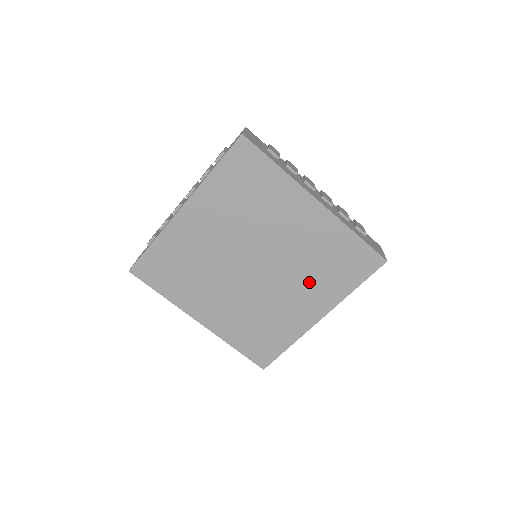
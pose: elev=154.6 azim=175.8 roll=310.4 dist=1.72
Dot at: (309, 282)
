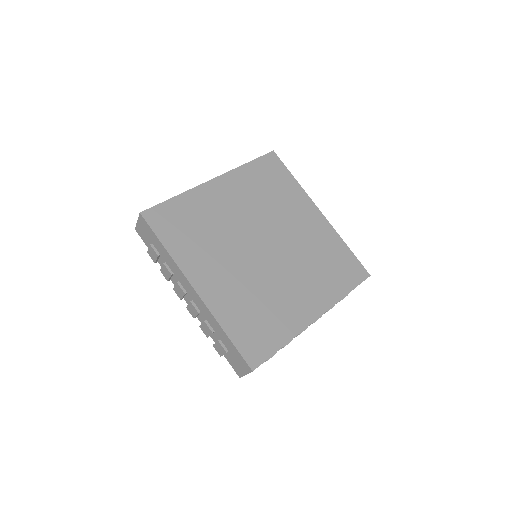
Dot at: (310, 276)
